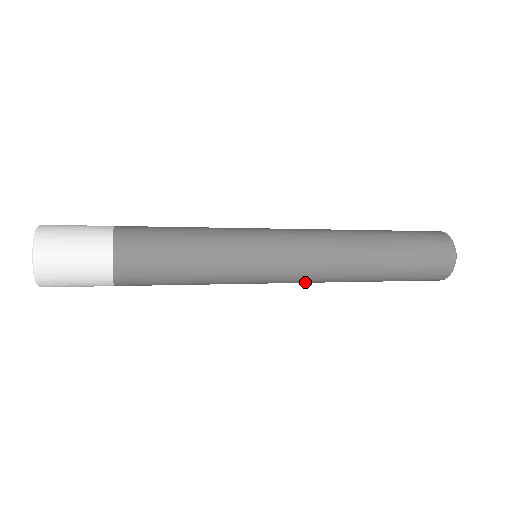
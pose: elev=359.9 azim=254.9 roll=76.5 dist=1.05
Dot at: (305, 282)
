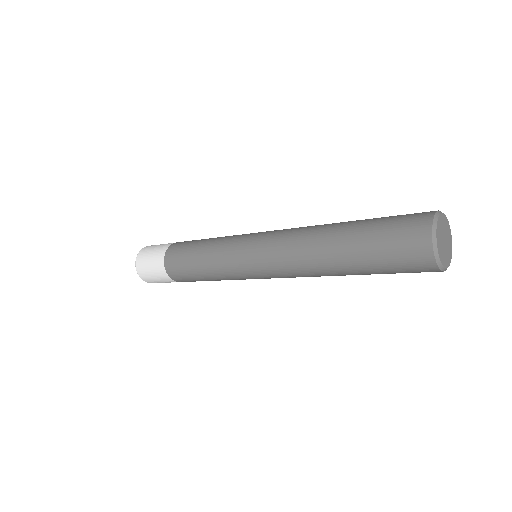
Dot at: (285, 274)
